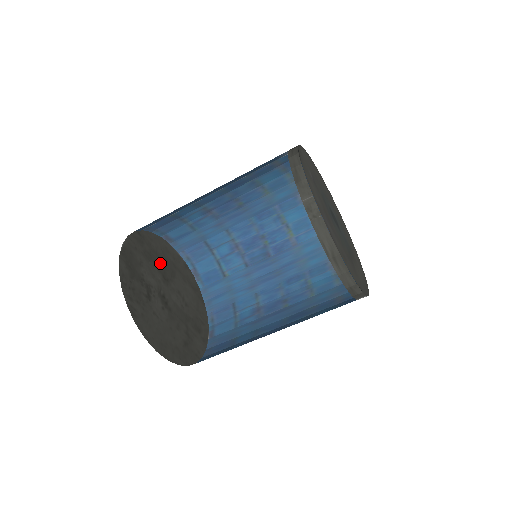
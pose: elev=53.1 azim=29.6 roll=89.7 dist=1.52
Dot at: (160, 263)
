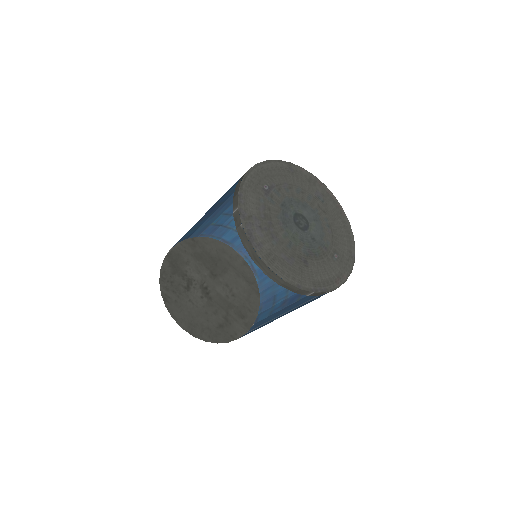
Dot at: (211, 262)
